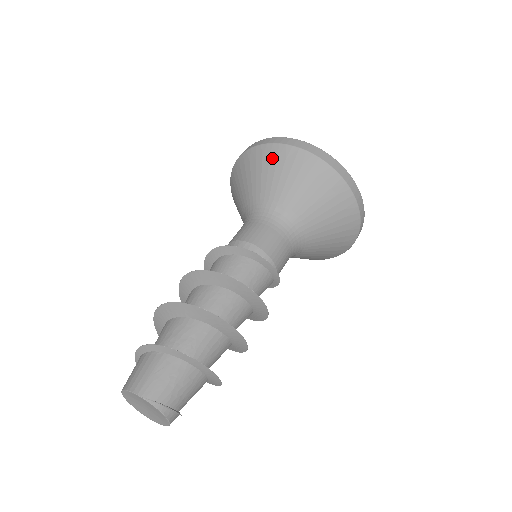
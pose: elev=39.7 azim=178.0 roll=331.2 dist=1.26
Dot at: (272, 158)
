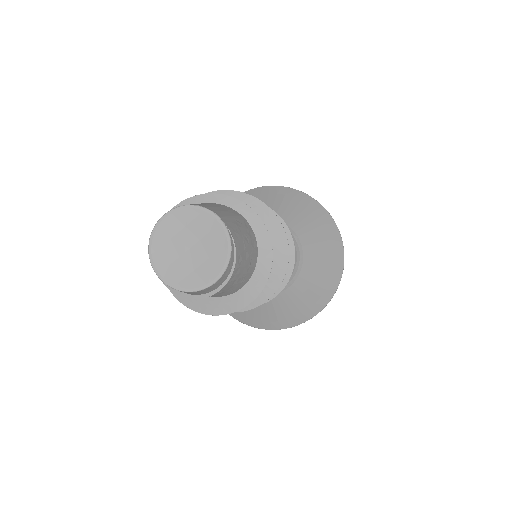
Dot at: (303, 202)
